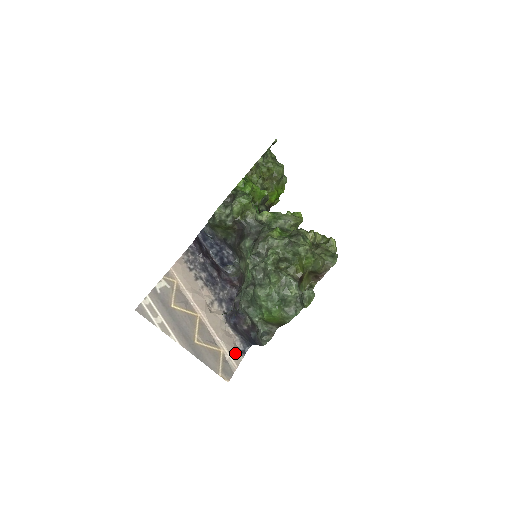
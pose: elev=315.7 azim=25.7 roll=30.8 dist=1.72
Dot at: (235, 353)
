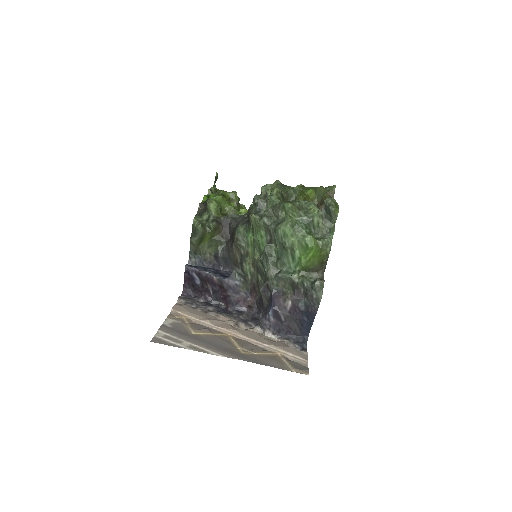
Dot at: (295, 351)
